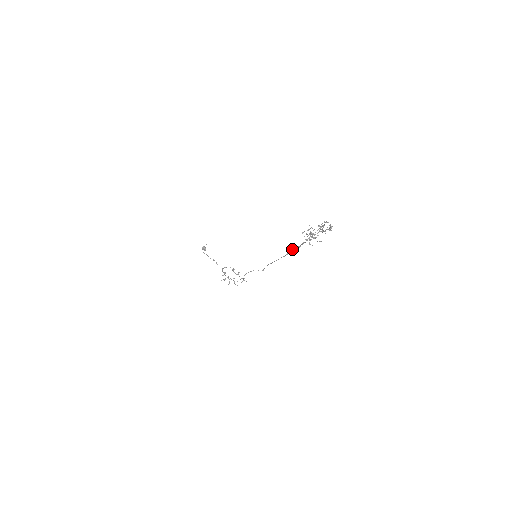
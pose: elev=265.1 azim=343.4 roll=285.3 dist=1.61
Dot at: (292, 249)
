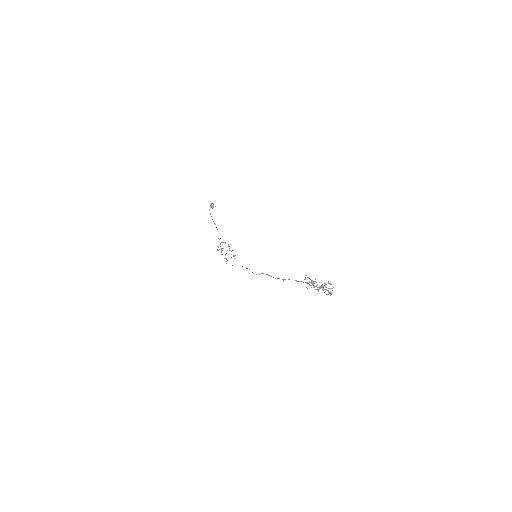
Dot at: occluded
